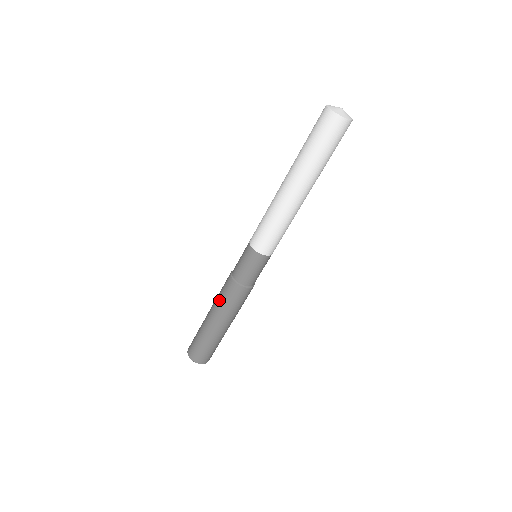
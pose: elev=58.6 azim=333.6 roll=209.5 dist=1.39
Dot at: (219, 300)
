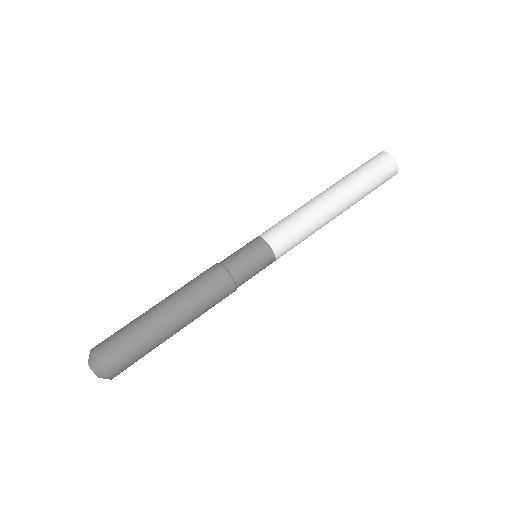
Dot at: (186, 284)
